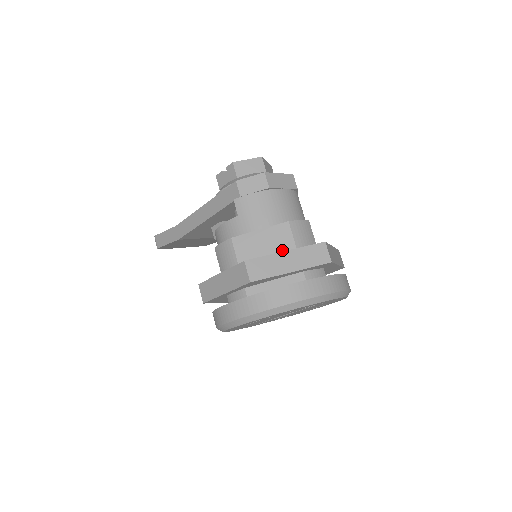
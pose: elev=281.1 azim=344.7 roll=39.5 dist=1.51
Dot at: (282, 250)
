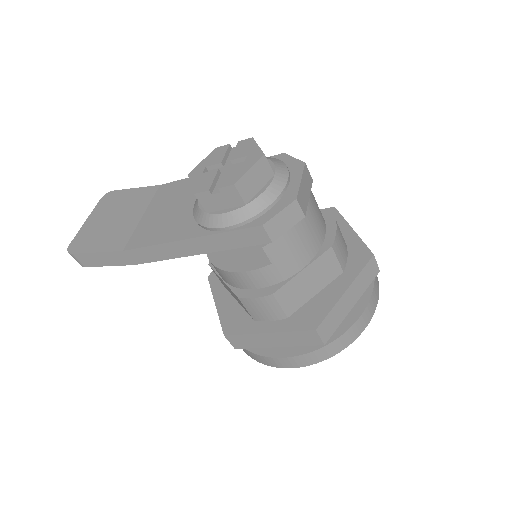
Dot at: (329, 279)
